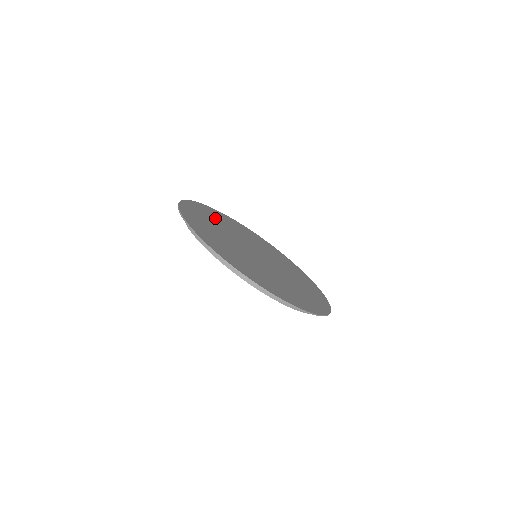
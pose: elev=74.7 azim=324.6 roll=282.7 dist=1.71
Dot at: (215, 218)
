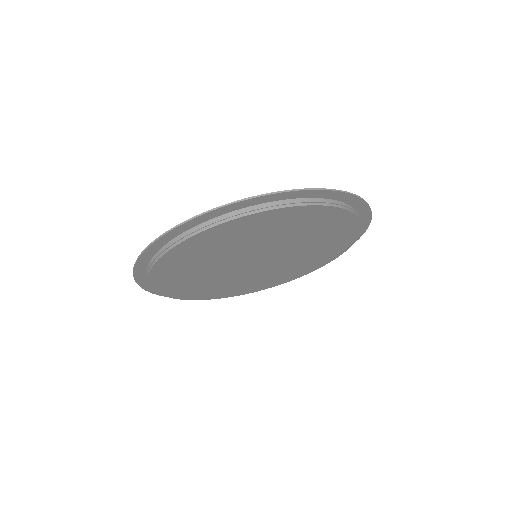
Dot at: occluded
